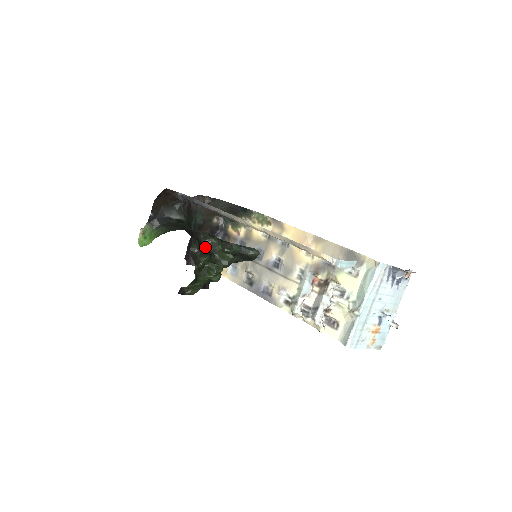
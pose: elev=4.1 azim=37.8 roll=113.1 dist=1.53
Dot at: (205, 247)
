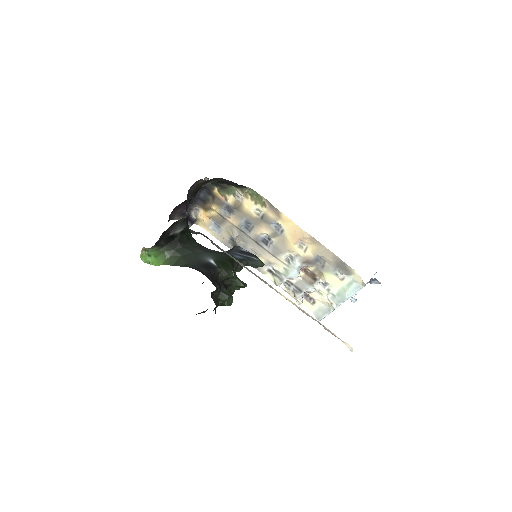
Dot at: (222, 282)
